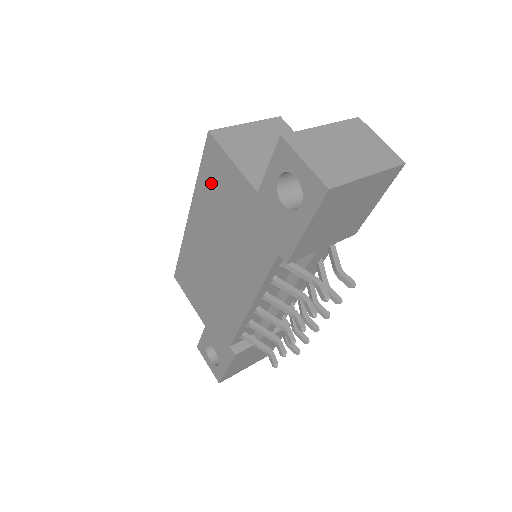
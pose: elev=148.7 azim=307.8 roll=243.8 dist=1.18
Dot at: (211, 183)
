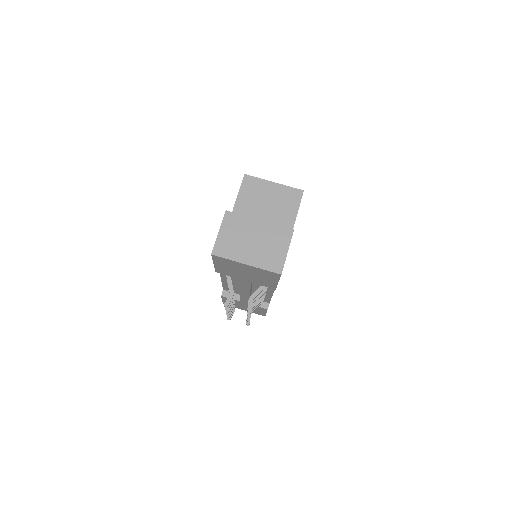
Dot at: occluded
